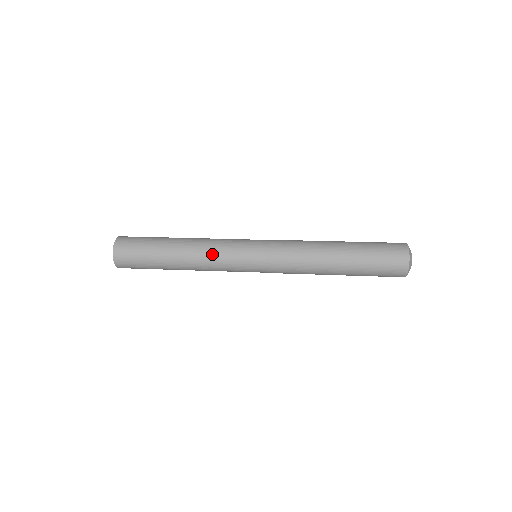
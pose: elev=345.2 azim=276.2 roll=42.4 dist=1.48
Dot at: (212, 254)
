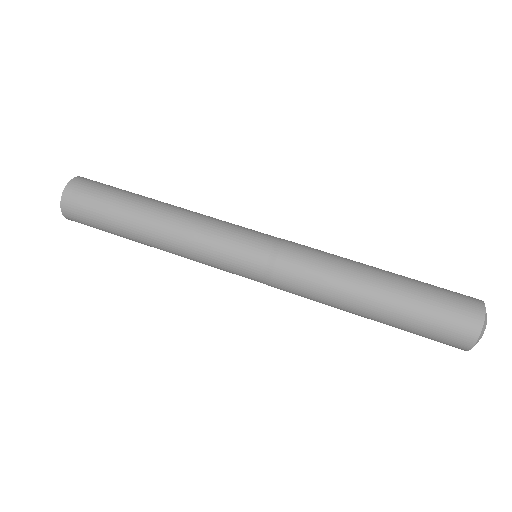
Dot at: occluded
